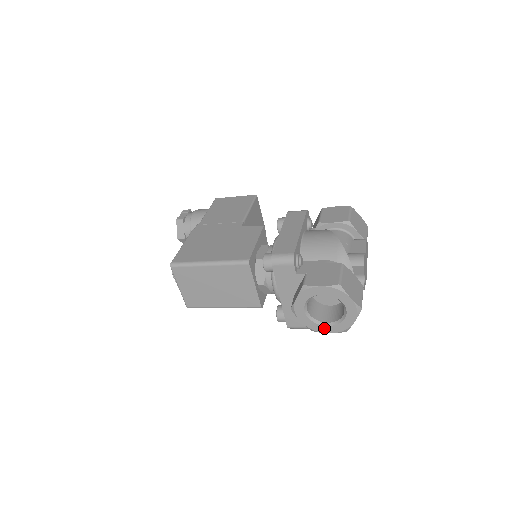
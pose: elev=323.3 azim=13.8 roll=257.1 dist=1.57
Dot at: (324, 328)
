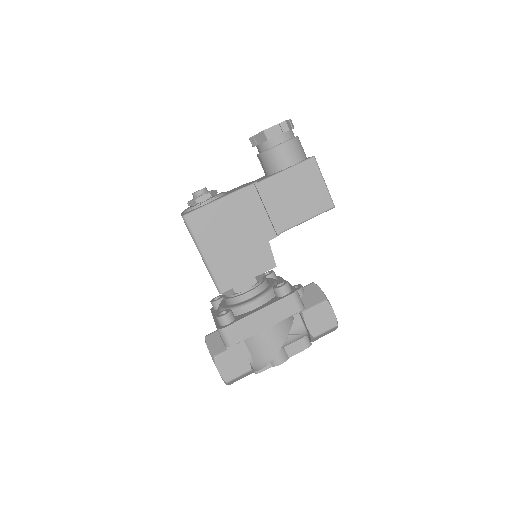
Dot at: occluded
